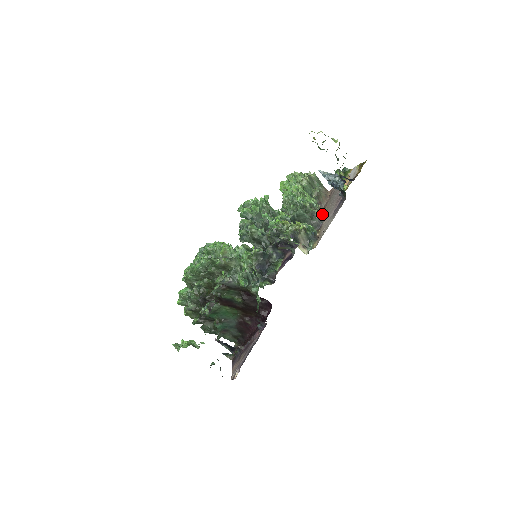
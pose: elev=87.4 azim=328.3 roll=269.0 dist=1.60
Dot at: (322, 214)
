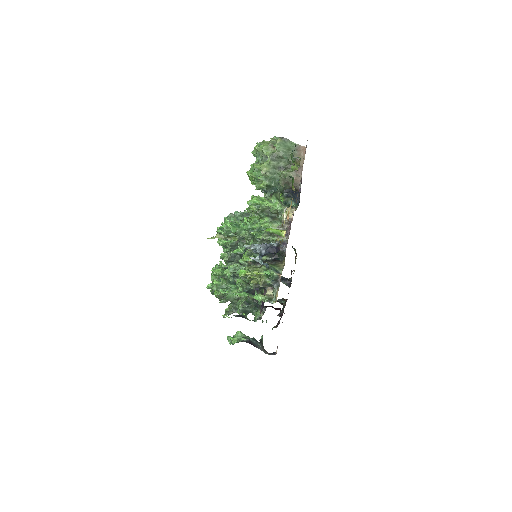
Dot at: (292, 218)
